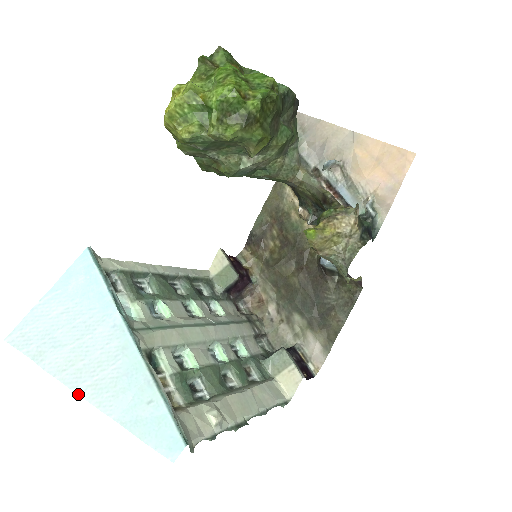
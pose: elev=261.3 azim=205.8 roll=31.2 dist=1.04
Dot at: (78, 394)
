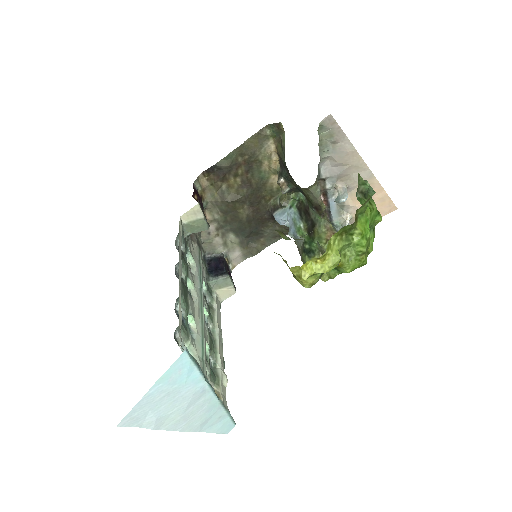
Dot at: occluded
